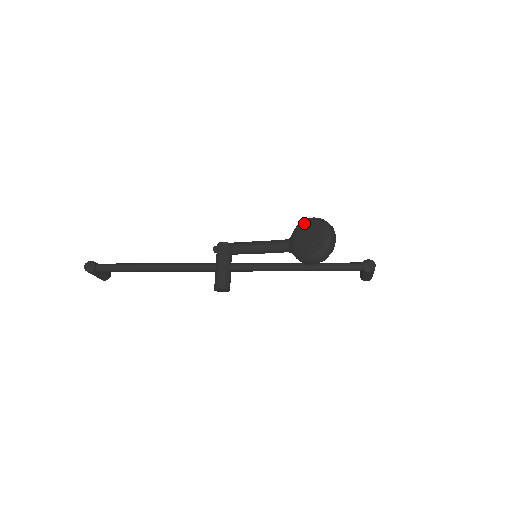
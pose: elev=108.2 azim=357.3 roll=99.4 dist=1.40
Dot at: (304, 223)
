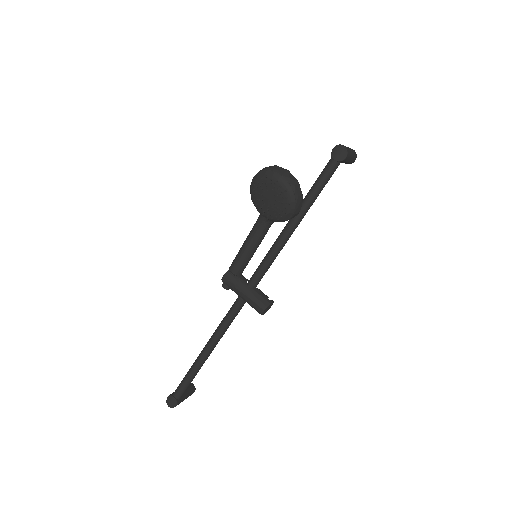
Dot at: (252, 192)
